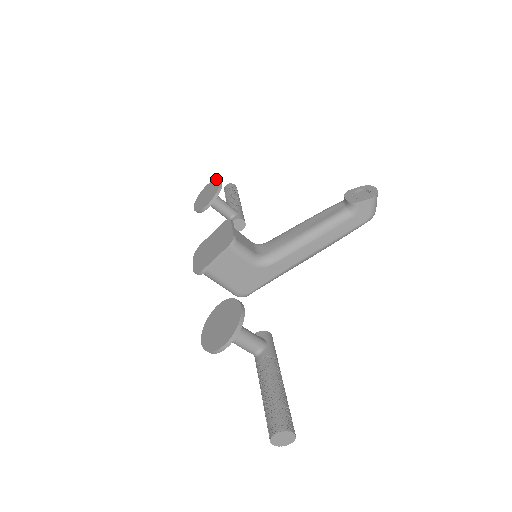
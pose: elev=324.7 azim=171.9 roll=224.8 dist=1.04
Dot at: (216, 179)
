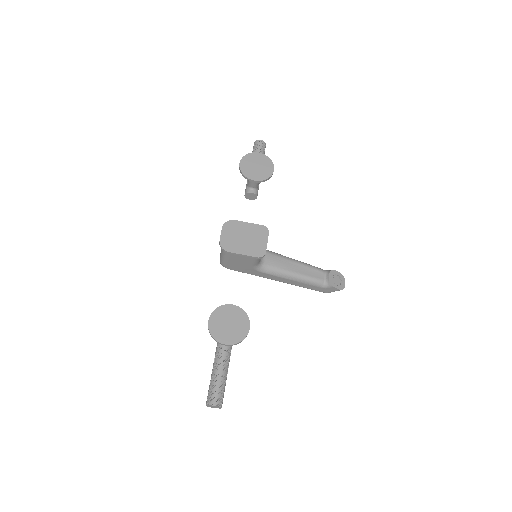
Dot at: occluded
